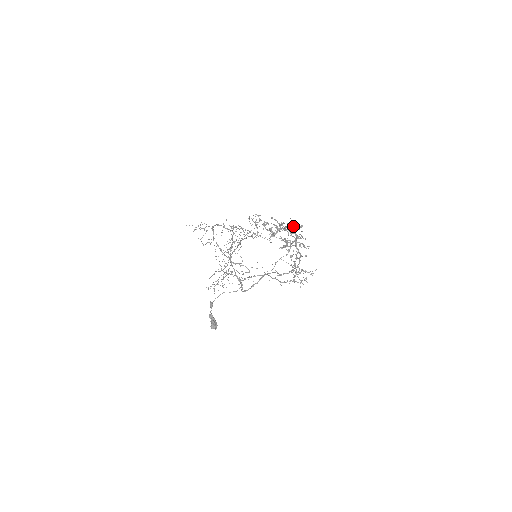
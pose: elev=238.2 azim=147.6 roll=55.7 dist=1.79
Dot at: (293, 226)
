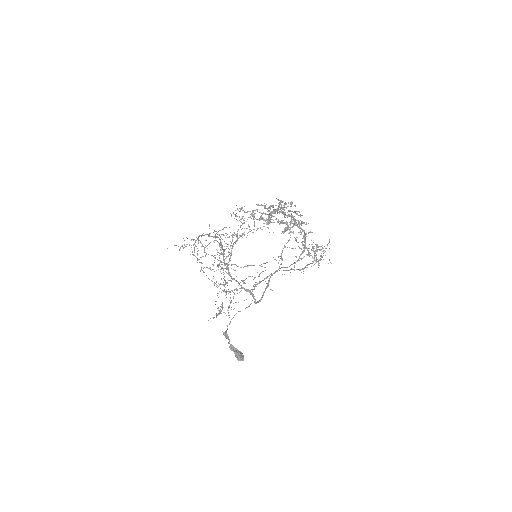
Dot at: occluded
